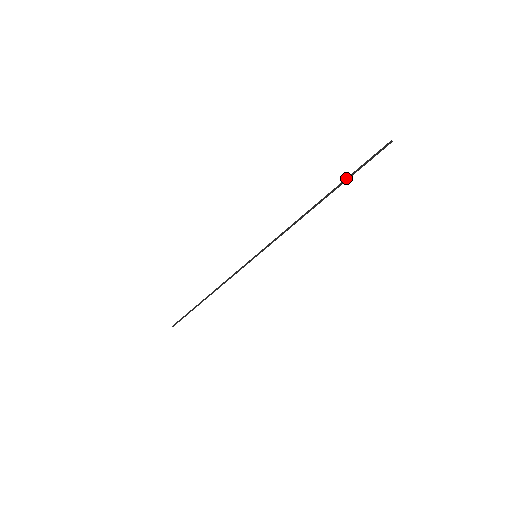
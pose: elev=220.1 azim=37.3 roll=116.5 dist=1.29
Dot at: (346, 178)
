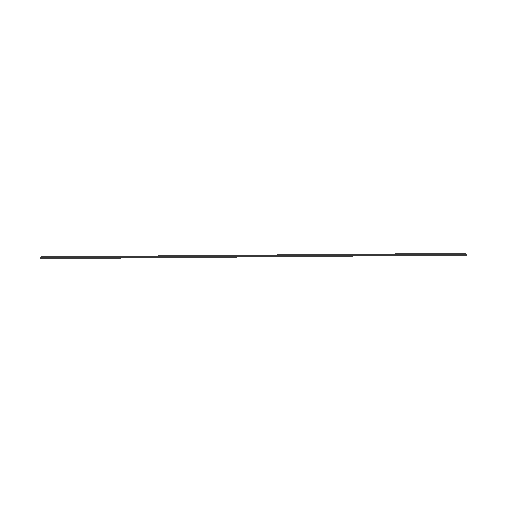
Dot at: (410, 255)
